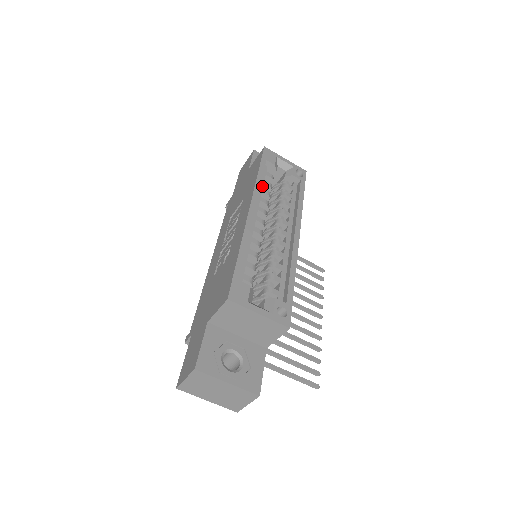
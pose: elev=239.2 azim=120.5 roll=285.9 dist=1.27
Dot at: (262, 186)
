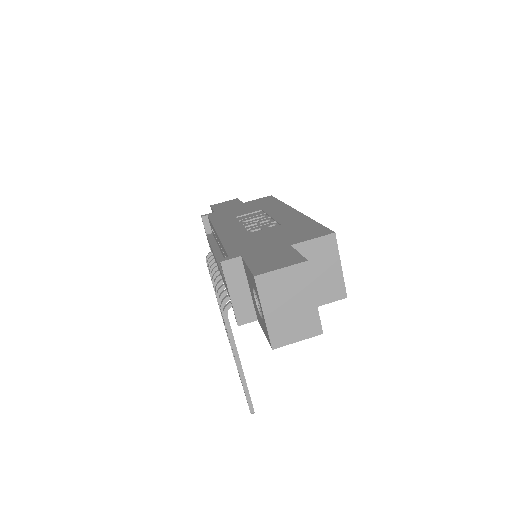
Dot at: occluded
